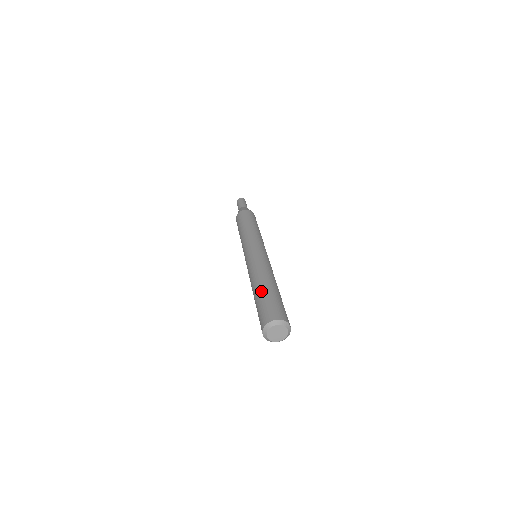
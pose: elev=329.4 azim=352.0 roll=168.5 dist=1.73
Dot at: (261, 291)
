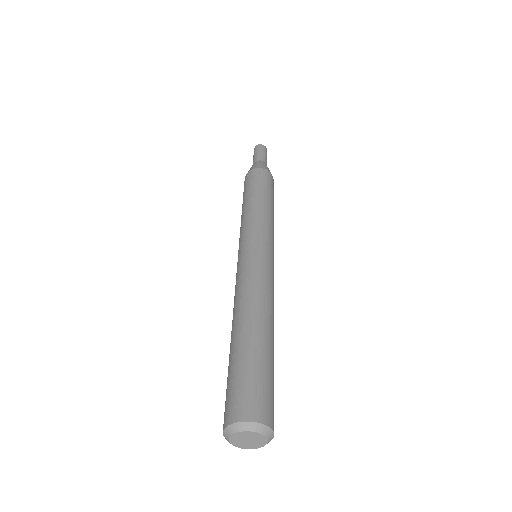
Dot at: (256, 341)
